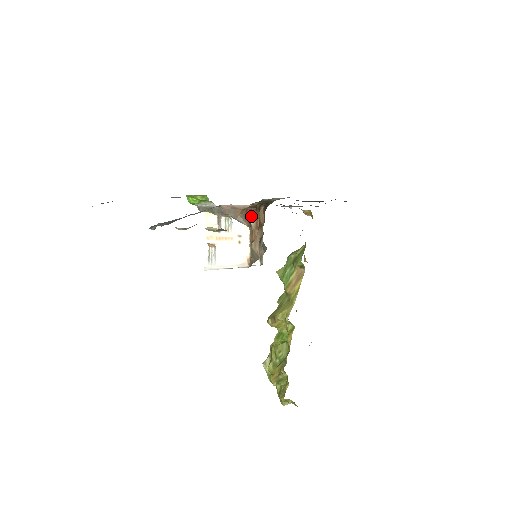
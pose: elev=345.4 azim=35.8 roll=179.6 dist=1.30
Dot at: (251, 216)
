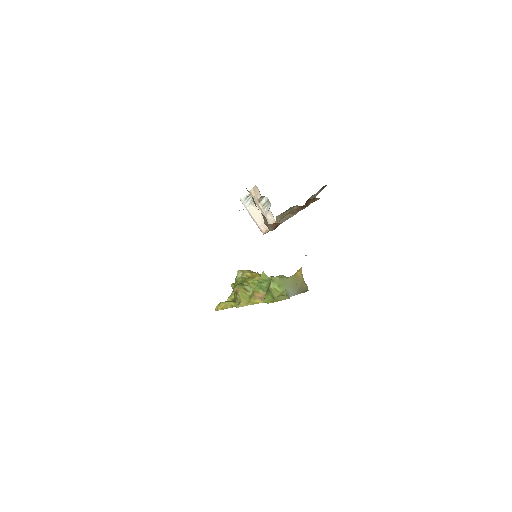
Dot at: (296, 205)
